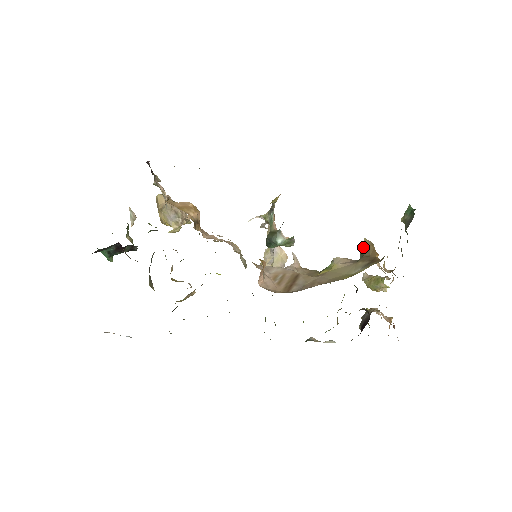
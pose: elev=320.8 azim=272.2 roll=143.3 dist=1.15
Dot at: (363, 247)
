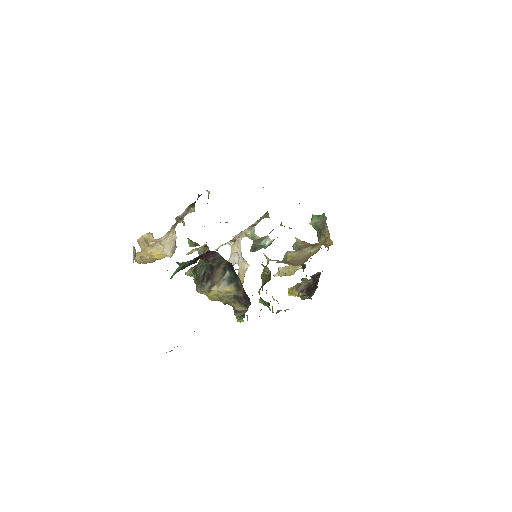
Dot at: (296, 243)
